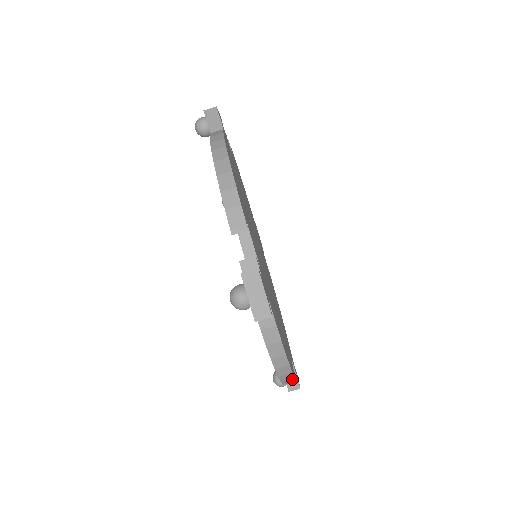
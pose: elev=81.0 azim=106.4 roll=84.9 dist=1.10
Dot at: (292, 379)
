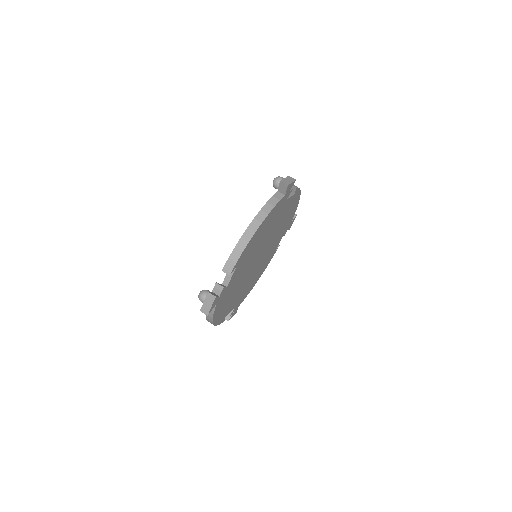
Dot at: occluded
